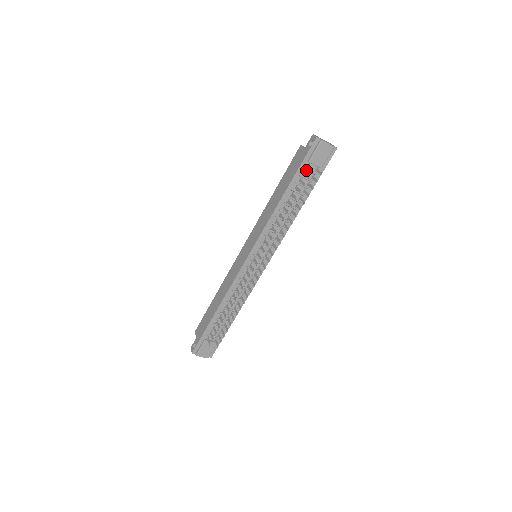
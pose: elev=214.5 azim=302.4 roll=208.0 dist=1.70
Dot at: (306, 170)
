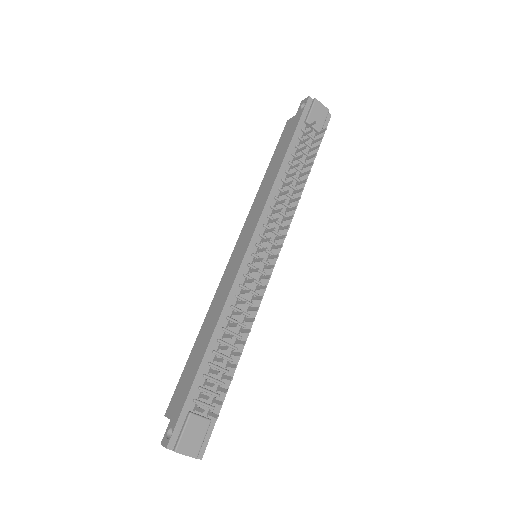
Dot at: (304, 132)
